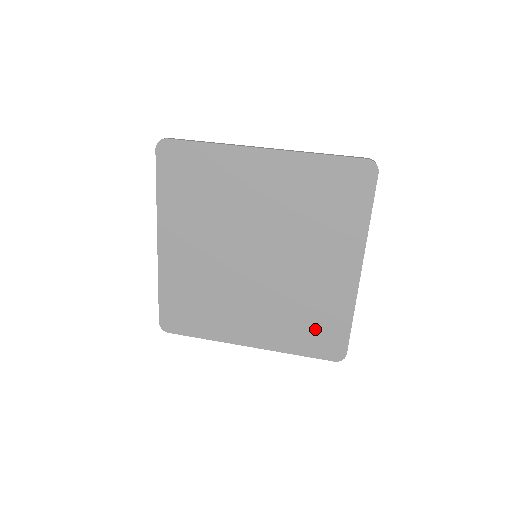
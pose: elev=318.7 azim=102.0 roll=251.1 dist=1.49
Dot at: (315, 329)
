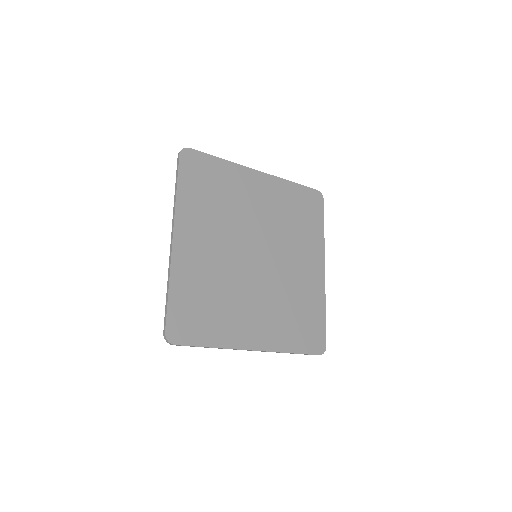
Dot at: (303, 323)
